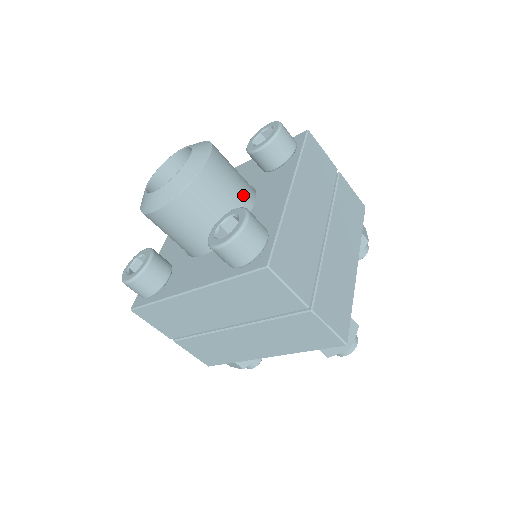
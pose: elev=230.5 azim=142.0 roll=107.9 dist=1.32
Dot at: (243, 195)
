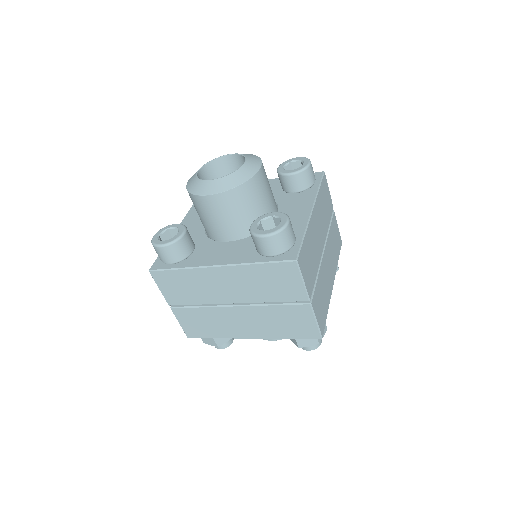
Dot at: (272, 204)
